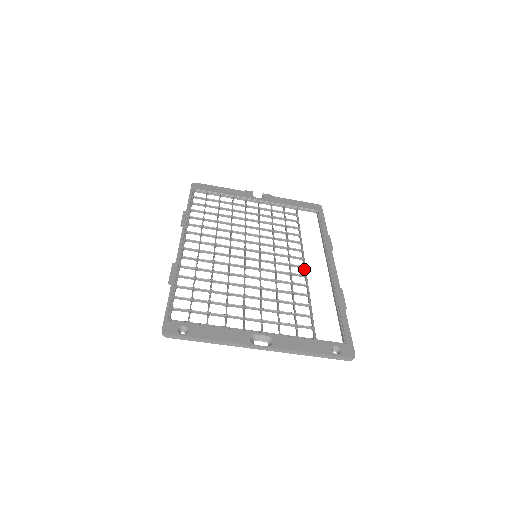
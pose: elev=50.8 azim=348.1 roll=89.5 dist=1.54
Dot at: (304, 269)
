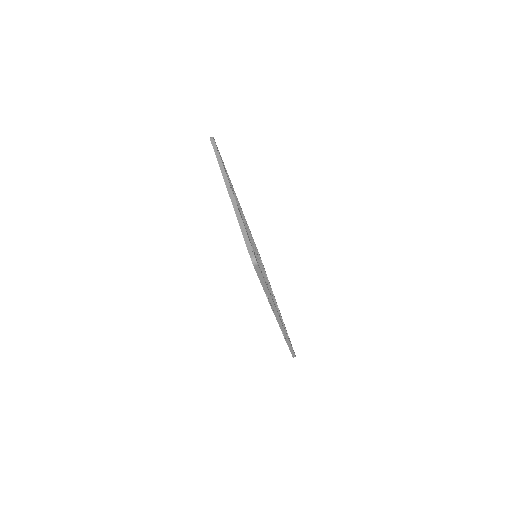
Dot at: occluded
